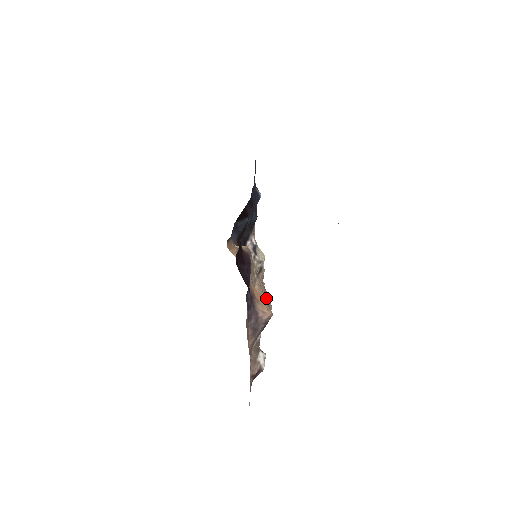
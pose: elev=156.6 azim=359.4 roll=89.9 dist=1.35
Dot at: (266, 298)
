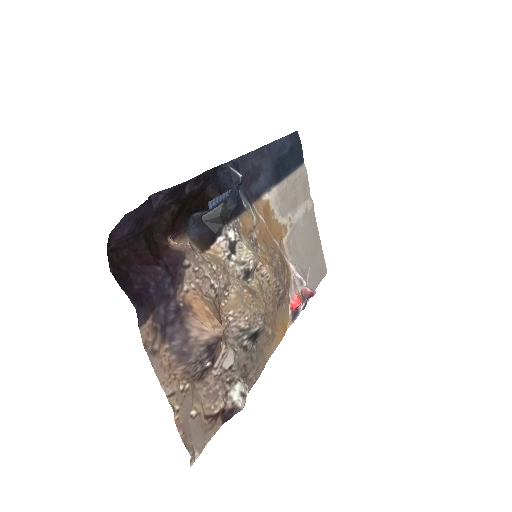
Dot at: (249, 311)
